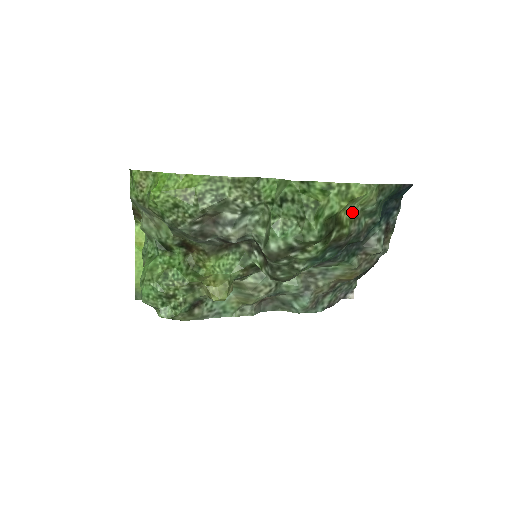
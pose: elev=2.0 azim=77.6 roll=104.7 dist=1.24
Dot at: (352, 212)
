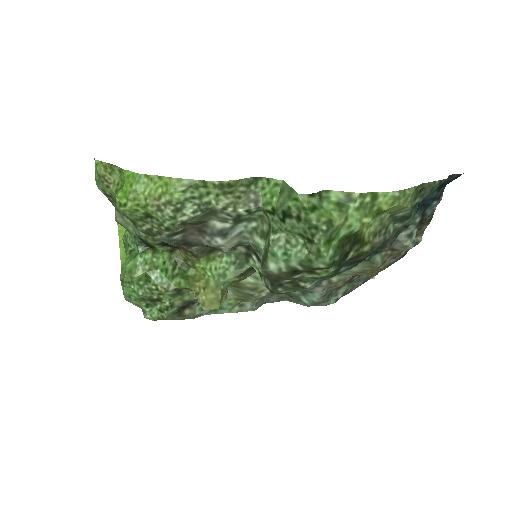
Dot at: (377, 224)
